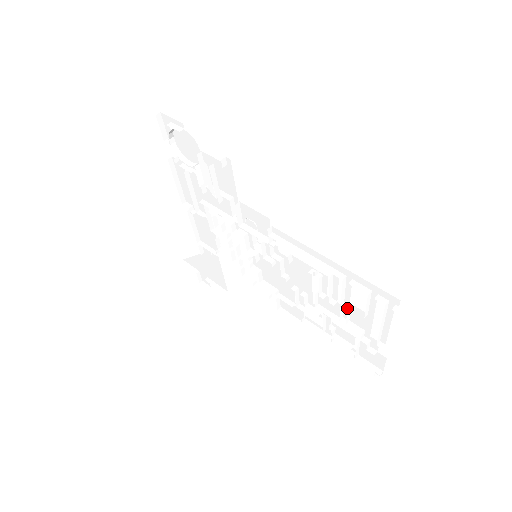
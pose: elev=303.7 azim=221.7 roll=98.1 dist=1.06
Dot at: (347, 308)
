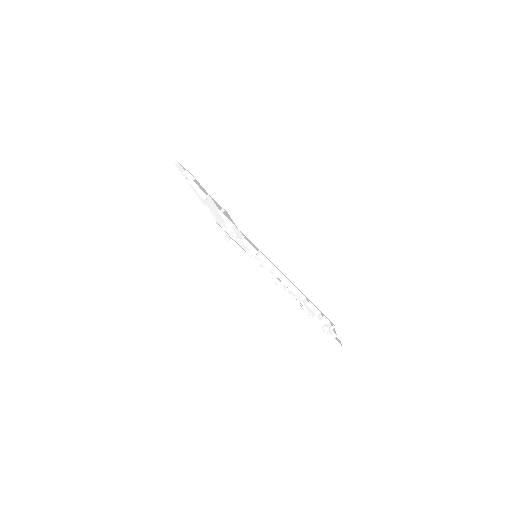
Dot at: (310, 312)
